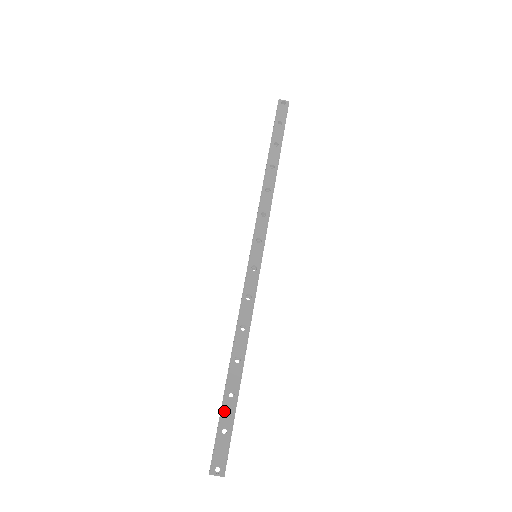
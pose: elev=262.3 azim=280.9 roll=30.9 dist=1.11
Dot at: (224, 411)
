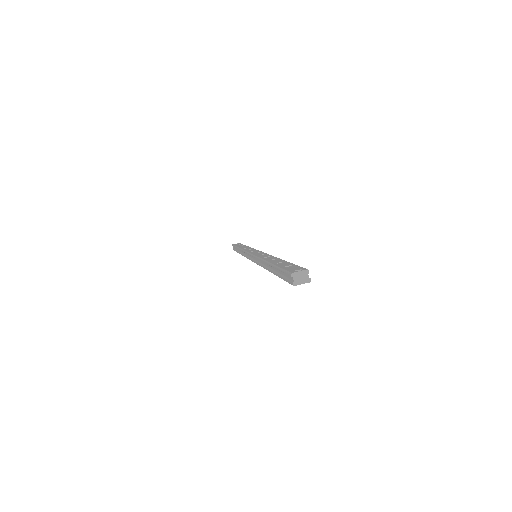
Dot at: (279, 265)
